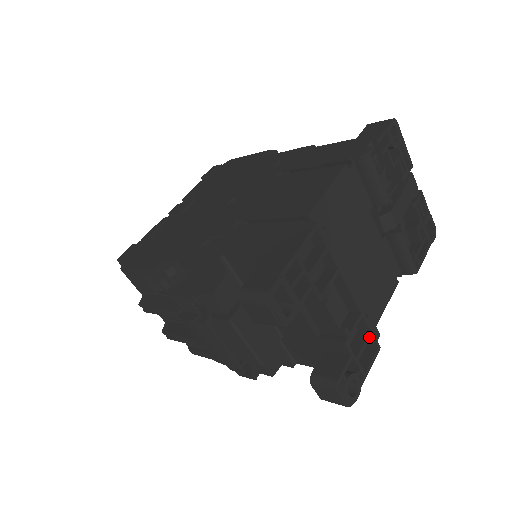
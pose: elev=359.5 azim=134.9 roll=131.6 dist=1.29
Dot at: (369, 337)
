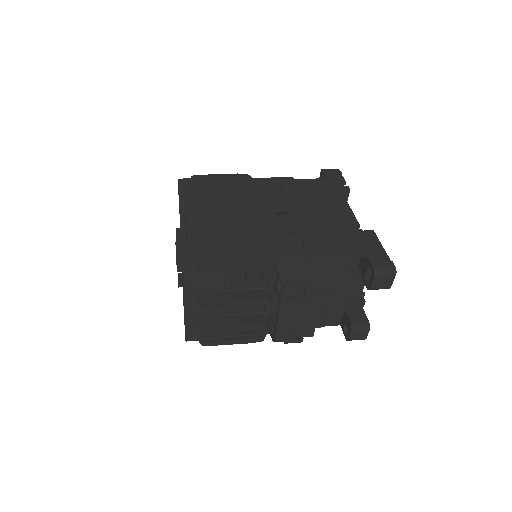
Dot at: occluded
